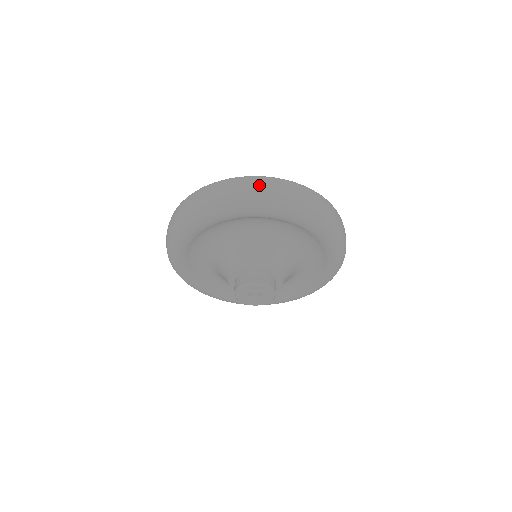
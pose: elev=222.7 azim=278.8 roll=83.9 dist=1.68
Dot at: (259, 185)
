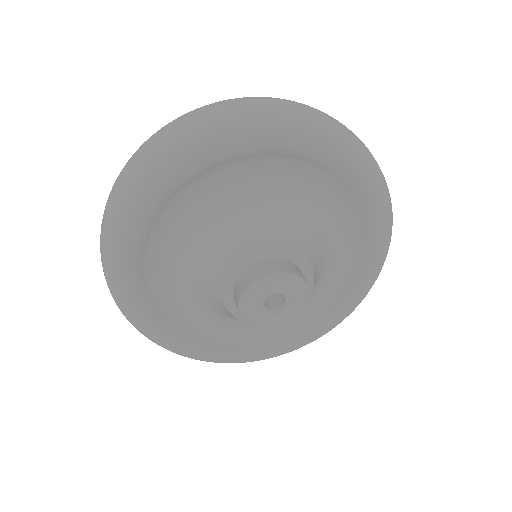
Dot at: (155, 138)
